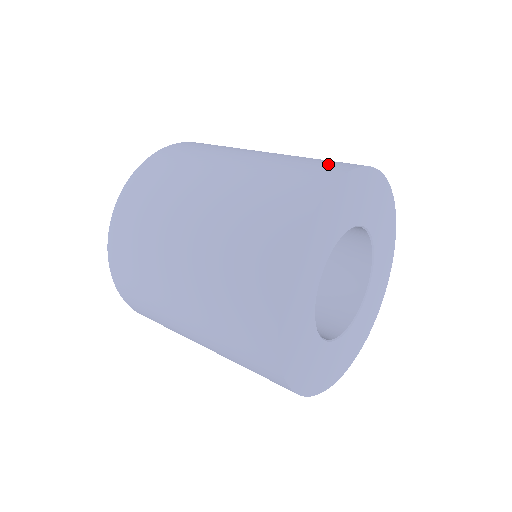
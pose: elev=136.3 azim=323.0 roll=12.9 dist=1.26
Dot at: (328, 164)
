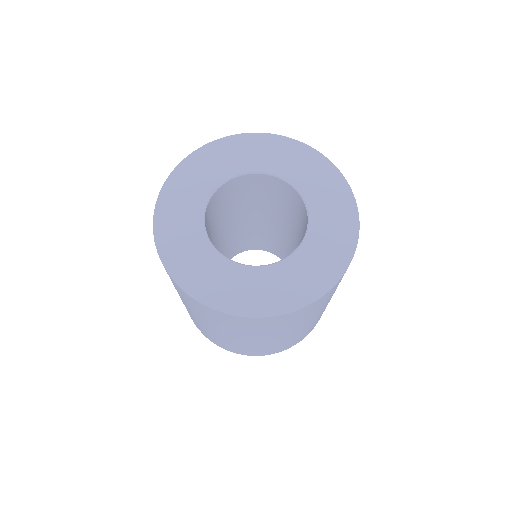
Dot at: occluded
